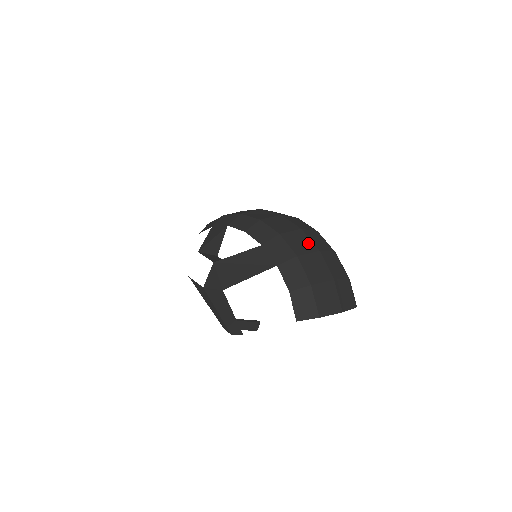
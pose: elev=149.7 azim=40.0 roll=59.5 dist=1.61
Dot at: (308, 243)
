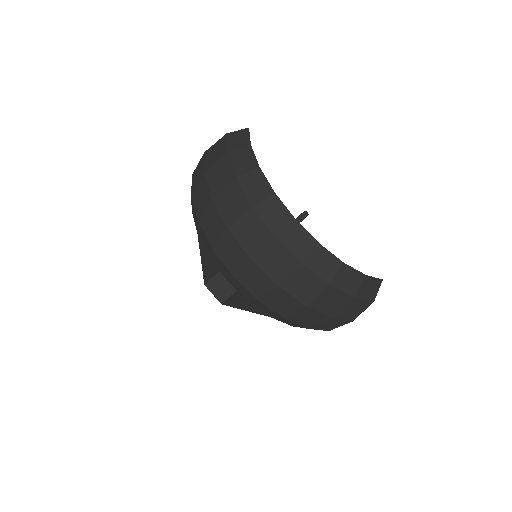
Dot at: (291, 301)
